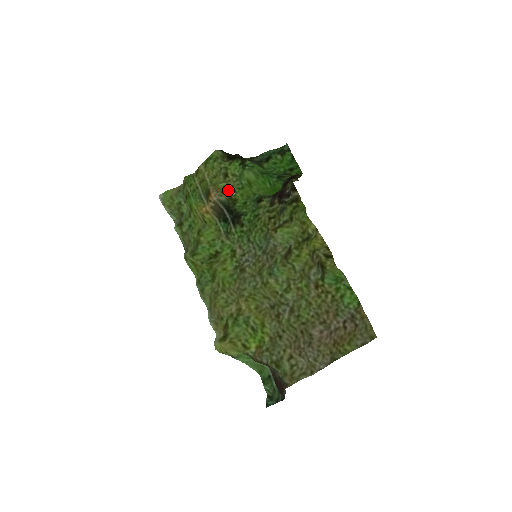
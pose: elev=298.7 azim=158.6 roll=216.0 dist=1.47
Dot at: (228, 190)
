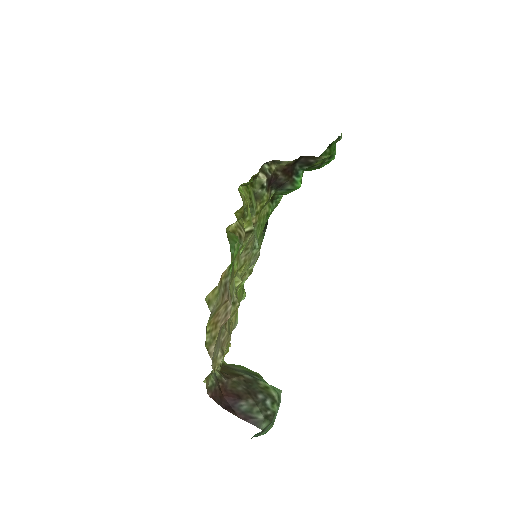
Dot at: occluded
